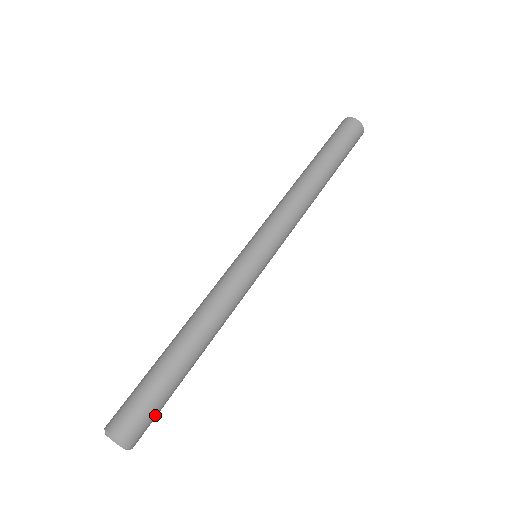
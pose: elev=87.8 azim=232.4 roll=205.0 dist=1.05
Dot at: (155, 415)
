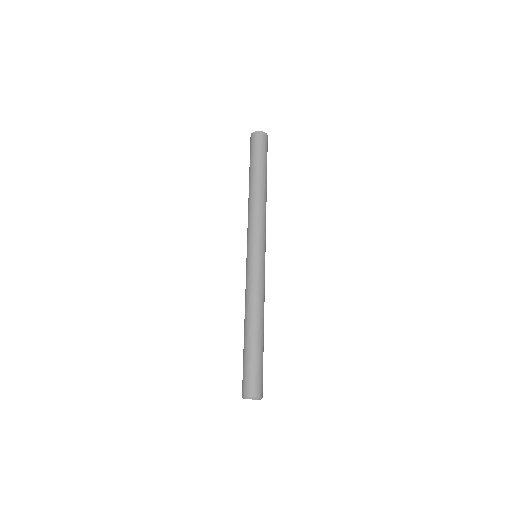
Dot at: (262, 374)
